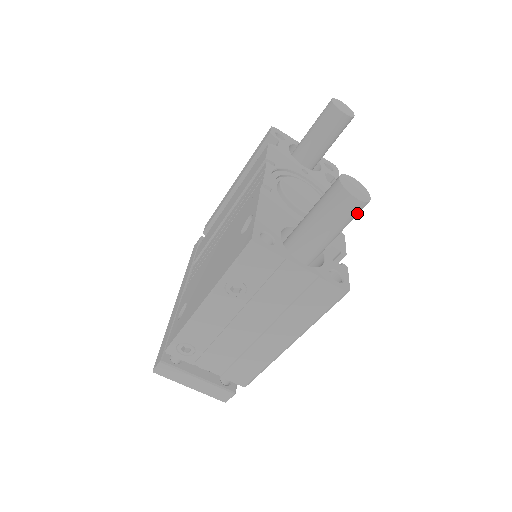
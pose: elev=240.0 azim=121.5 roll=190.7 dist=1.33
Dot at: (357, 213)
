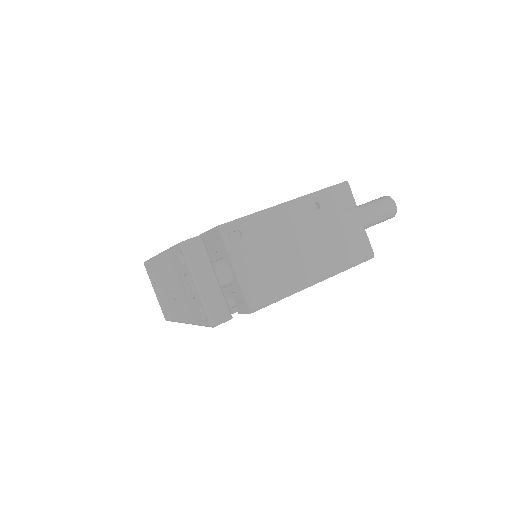
Dot at: (389, 216)
